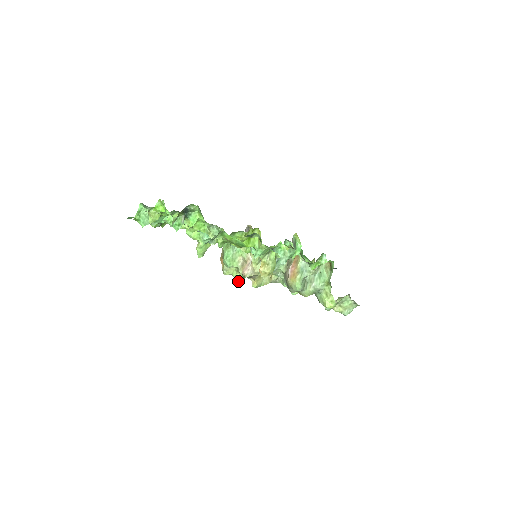
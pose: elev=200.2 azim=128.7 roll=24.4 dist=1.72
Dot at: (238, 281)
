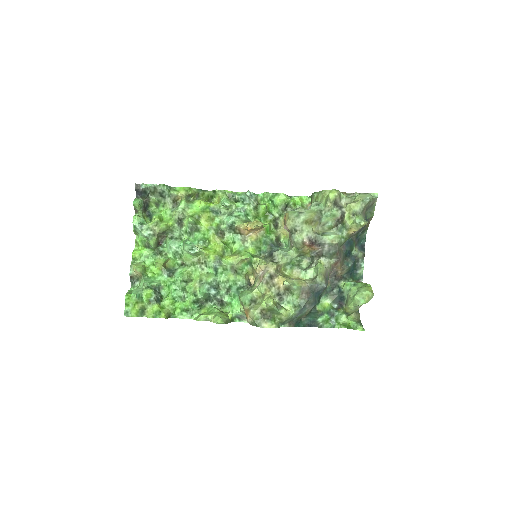
Dot at: (270, 300)
